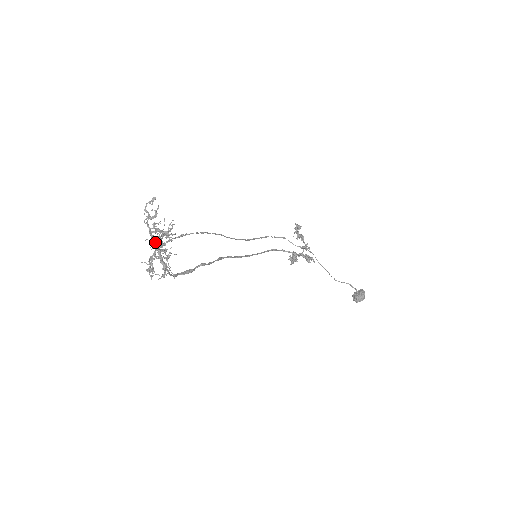
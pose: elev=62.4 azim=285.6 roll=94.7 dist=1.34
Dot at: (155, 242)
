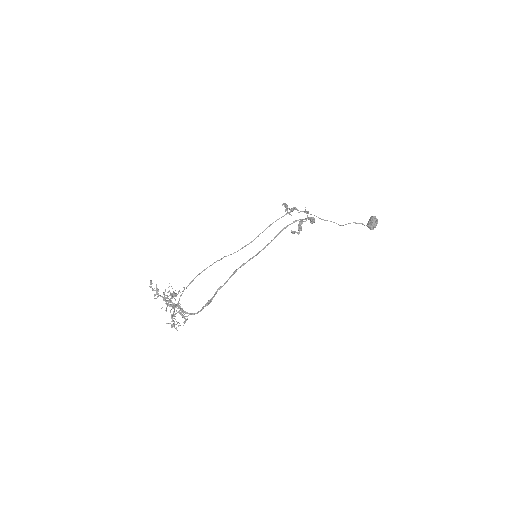
Dot at: (166, 307)
